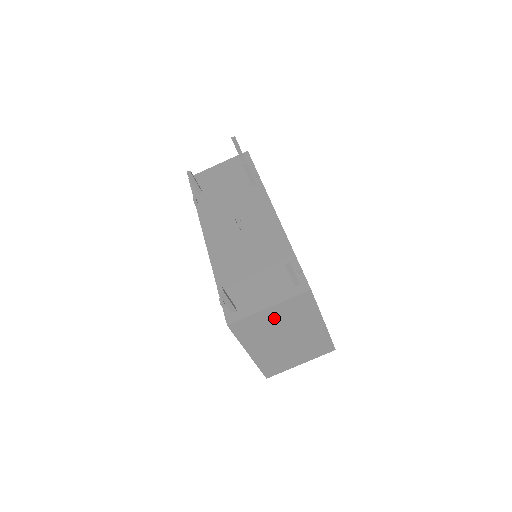
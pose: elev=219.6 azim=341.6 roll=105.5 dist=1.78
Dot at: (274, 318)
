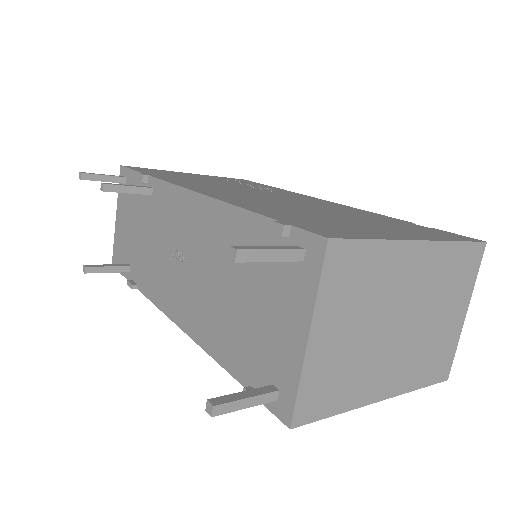
Dot at: (340, 335)
